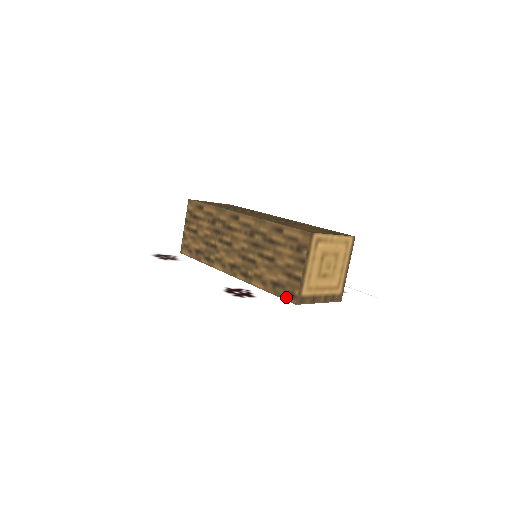
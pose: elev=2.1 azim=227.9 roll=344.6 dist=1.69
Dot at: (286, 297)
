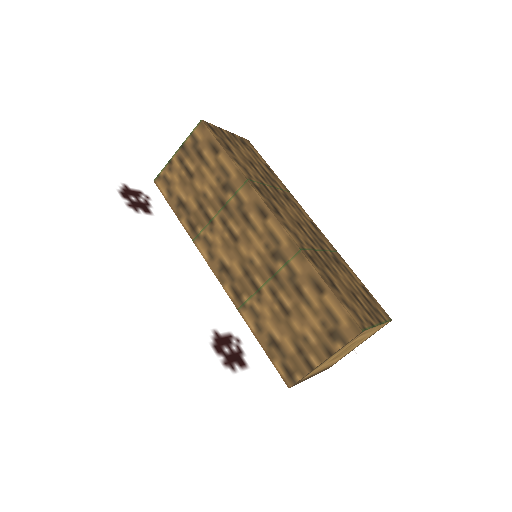
Dot at: (281, 369)
